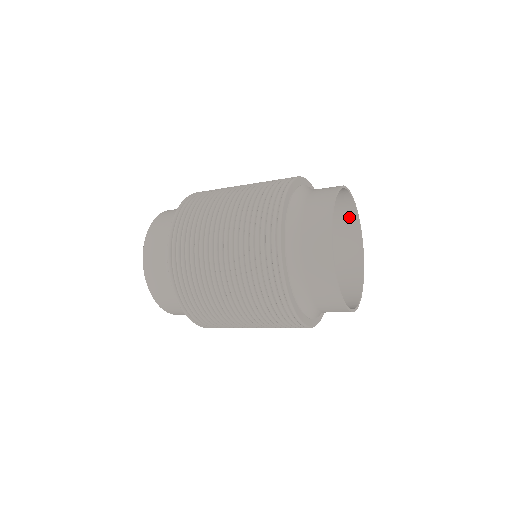
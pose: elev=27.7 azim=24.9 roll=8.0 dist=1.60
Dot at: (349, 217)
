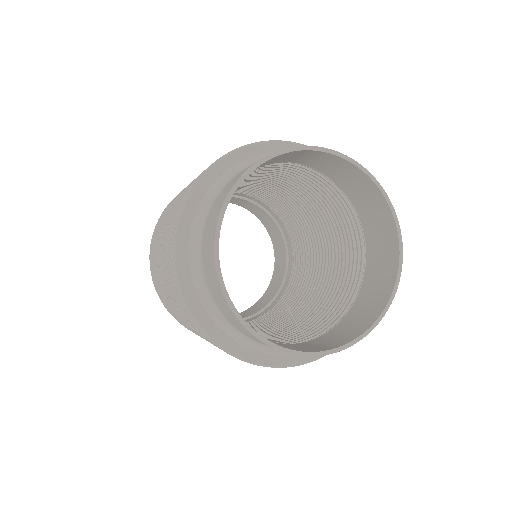
Dot at: (348, 170)
